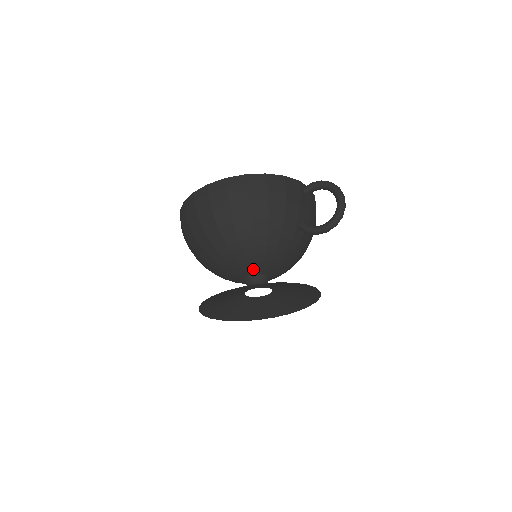
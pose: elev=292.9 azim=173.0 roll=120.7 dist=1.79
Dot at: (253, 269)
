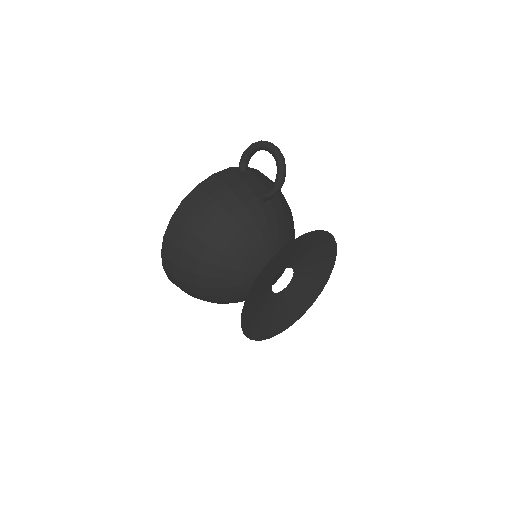
Dot at: (259, 266)
